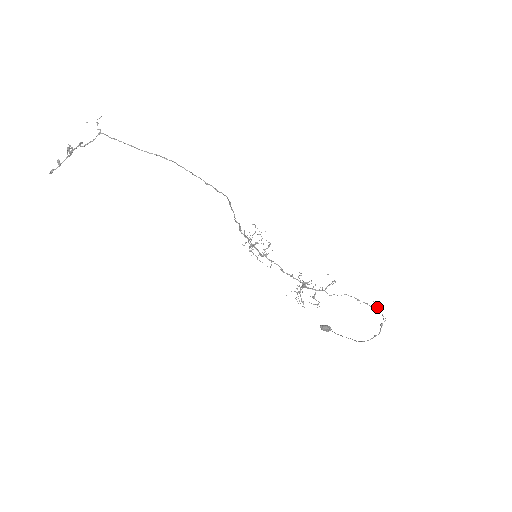
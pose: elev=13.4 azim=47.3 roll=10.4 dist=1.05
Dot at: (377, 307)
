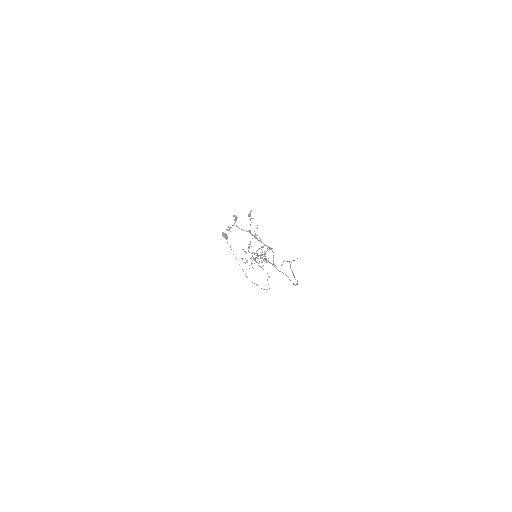
Dot at: occluded
